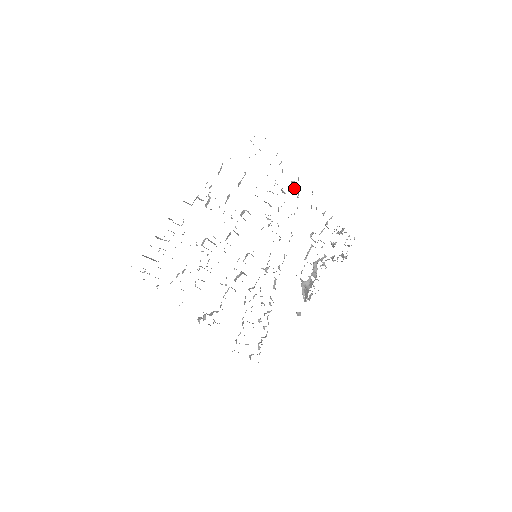
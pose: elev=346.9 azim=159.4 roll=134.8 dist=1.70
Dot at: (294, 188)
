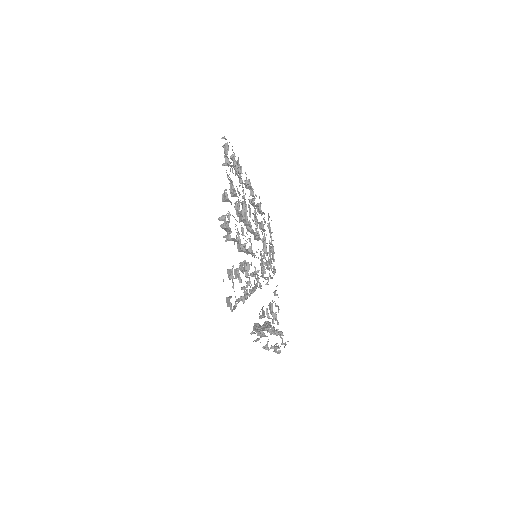
Dot at: (273, 269)
